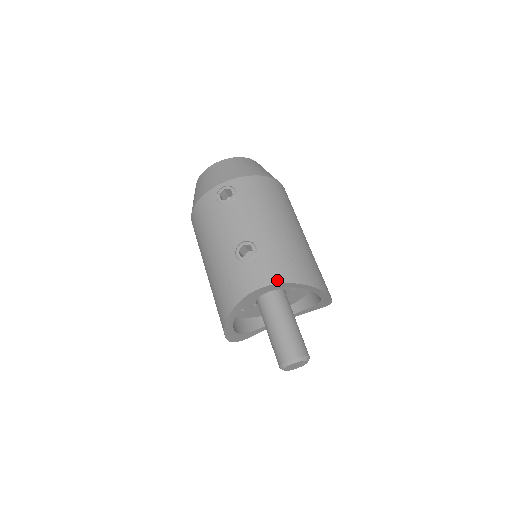
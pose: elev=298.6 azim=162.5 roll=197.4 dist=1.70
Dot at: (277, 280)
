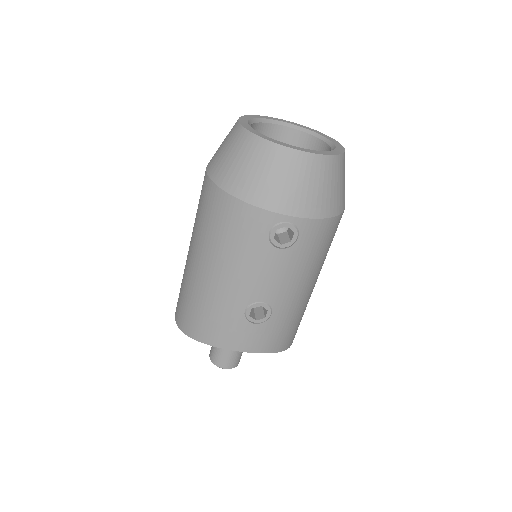
Dot at: (267, 350)
